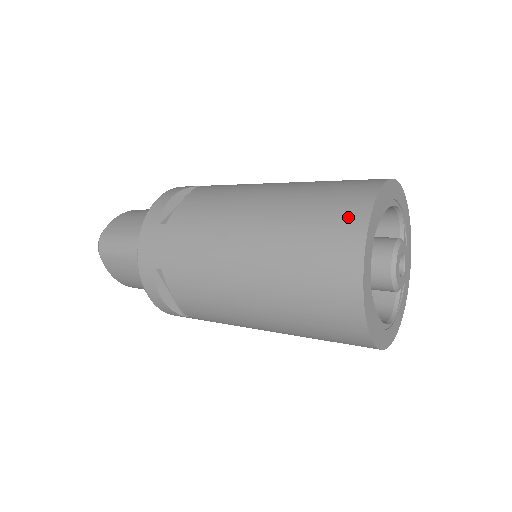
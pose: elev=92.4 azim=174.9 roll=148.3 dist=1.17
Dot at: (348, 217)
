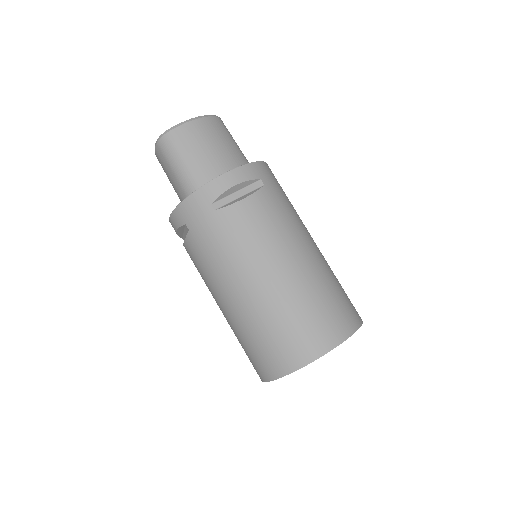
Dot at: (305, 348)
